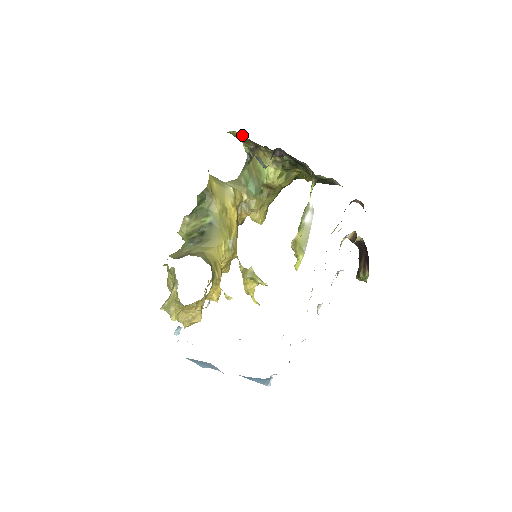
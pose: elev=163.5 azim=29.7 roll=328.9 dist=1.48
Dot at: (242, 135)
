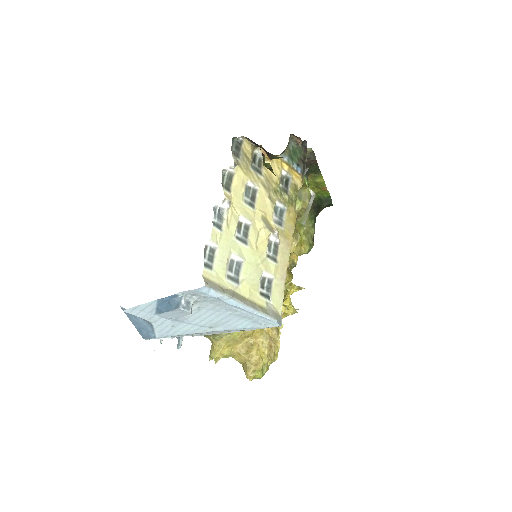
Dot at: occluded
